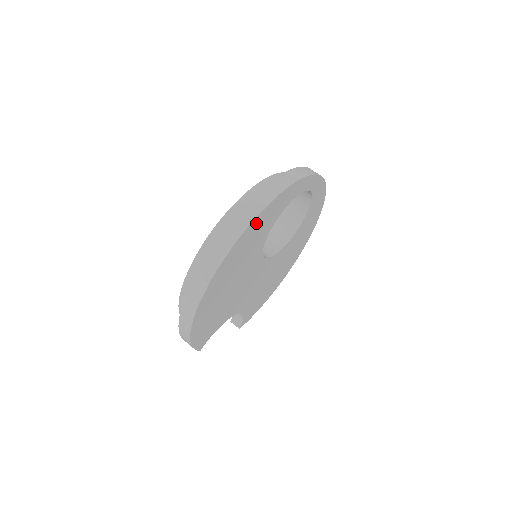
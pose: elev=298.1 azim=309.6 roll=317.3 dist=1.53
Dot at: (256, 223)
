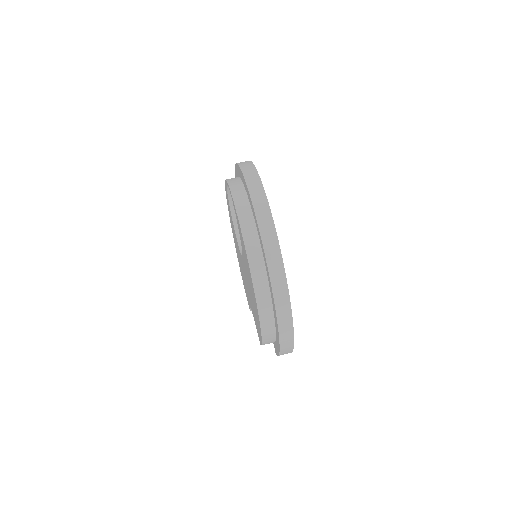
Dot at: occluded
